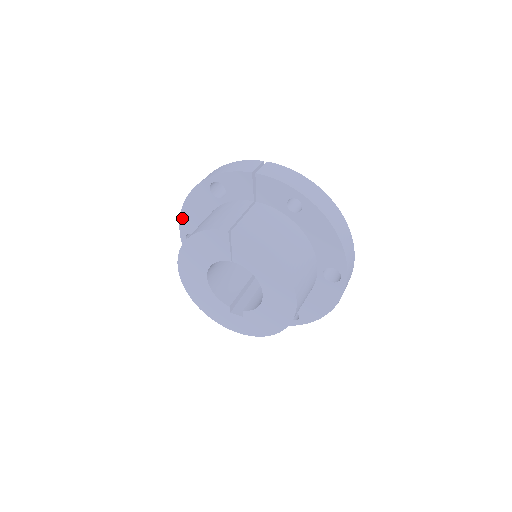
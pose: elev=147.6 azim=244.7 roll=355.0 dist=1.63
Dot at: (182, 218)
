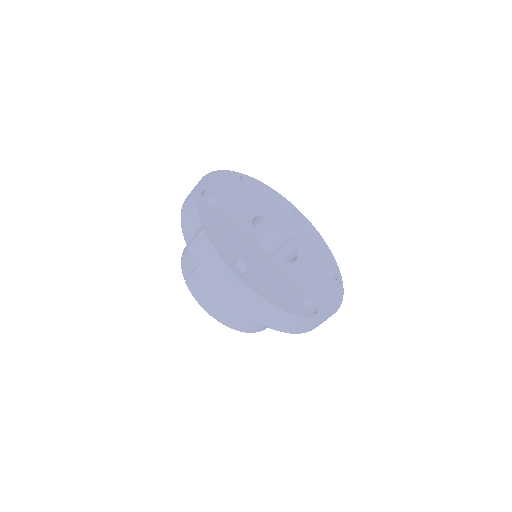
Dot at: occluded
